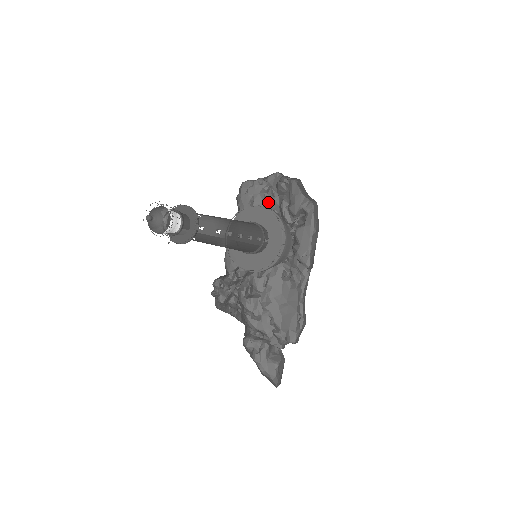
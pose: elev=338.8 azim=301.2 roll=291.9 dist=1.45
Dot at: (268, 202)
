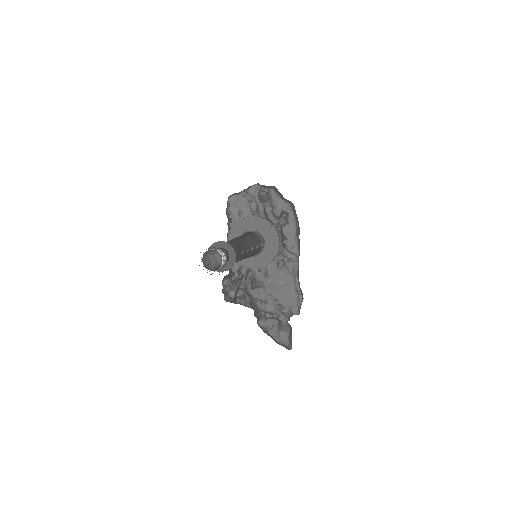
Dot at: (254, 210)
